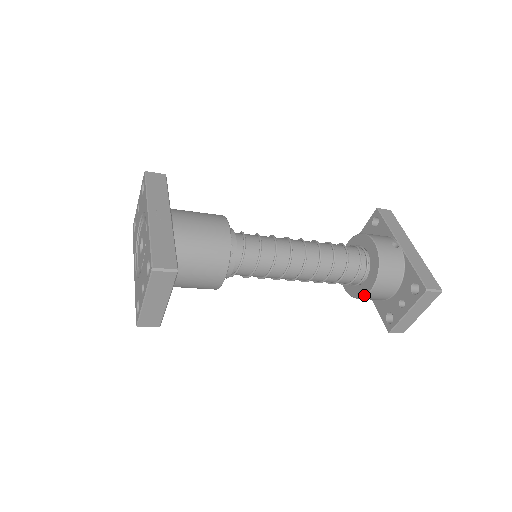
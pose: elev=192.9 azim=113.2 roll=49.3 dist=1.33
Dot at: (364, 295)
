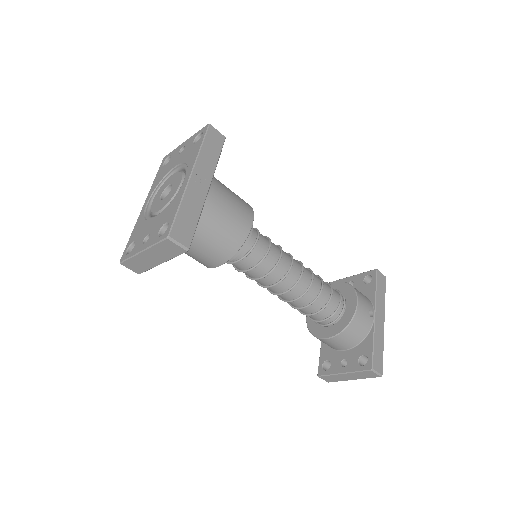
Dot at: (320, 337)
